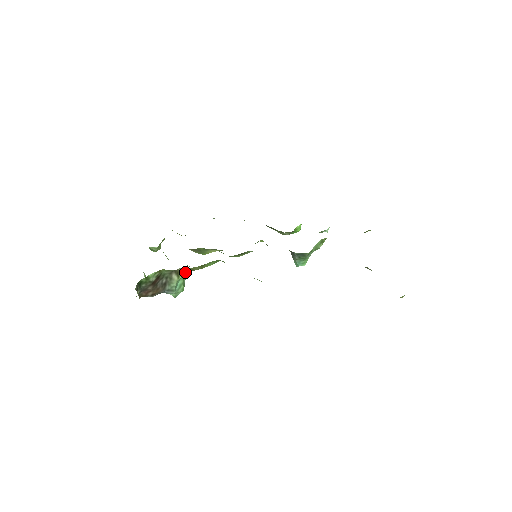
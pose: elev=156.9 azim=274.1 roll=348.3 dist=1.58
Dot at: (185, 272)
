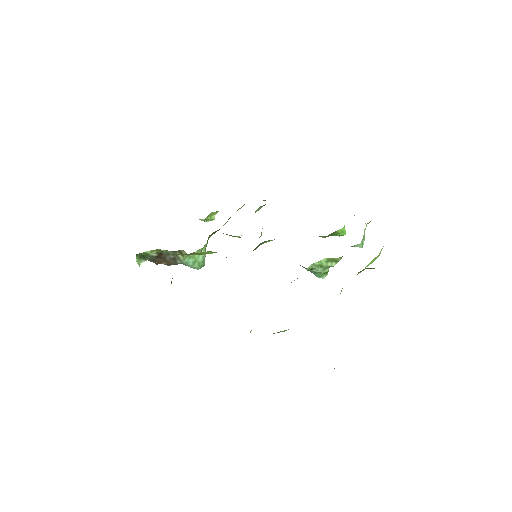
Dot at: (197, 252)
